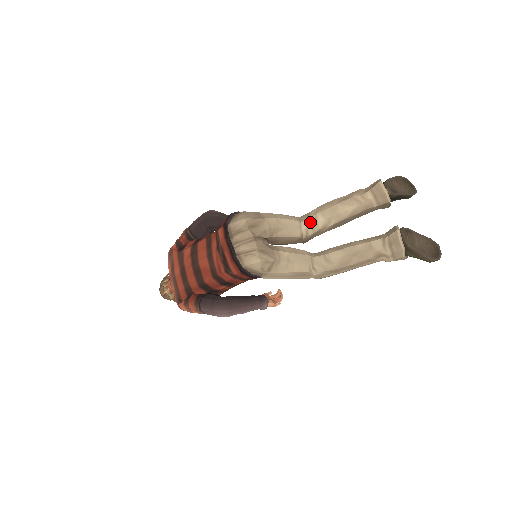
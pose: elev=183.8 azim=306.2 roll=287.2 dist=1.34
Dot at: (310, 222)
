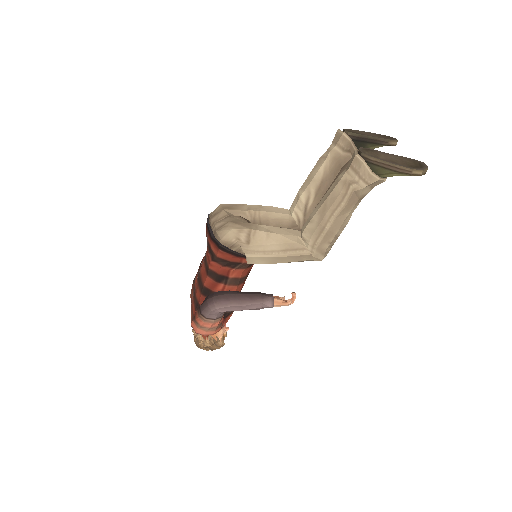
Dot at: (295, 202)
